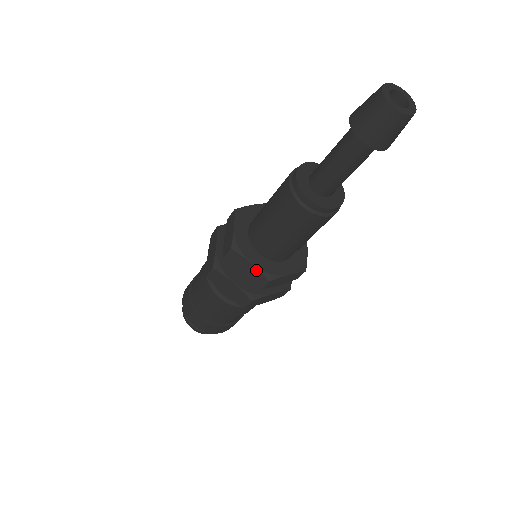
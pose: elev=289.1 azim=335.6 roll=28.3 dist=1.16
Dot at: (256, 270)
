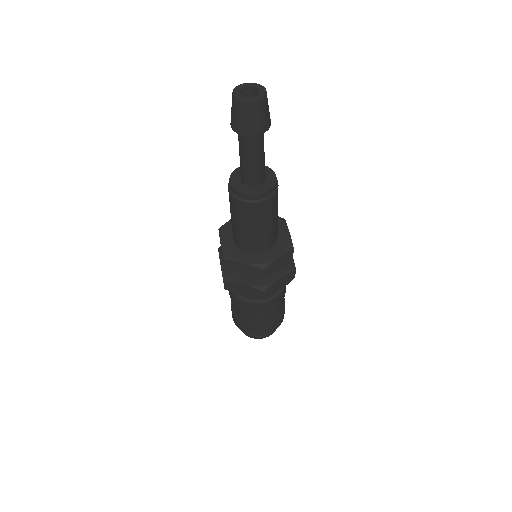
Dot at: (222, 248)
